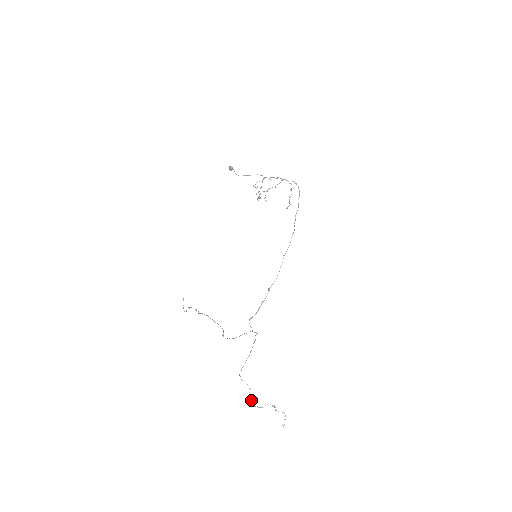
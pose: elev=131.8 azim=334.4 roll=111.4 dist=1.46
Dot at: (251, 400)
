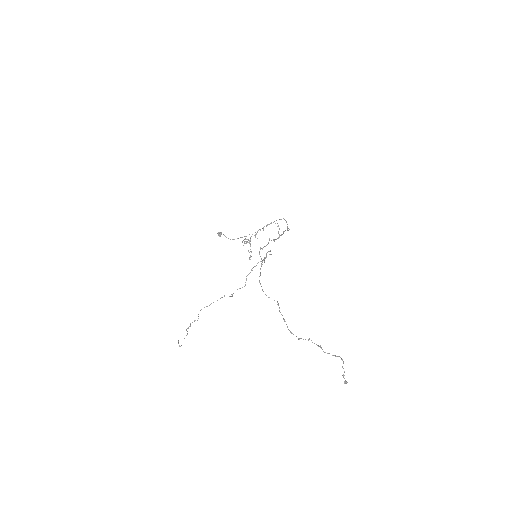
Dot at: (283, 318)
